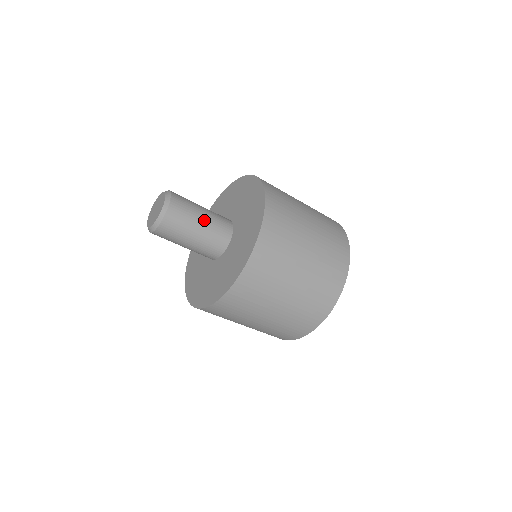
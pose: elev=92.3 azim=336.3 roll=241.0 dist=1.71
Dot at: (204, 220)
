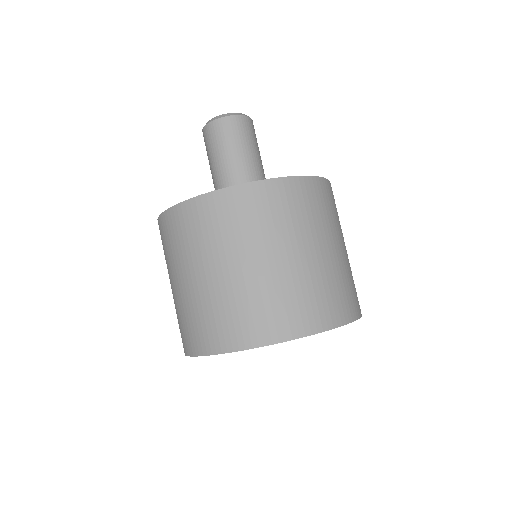
Dot at: (247, 158)
